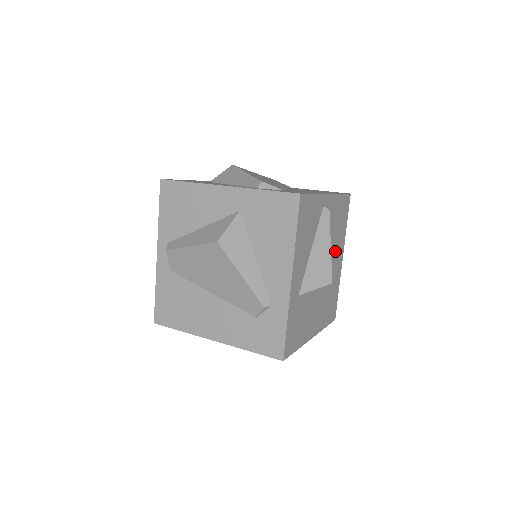
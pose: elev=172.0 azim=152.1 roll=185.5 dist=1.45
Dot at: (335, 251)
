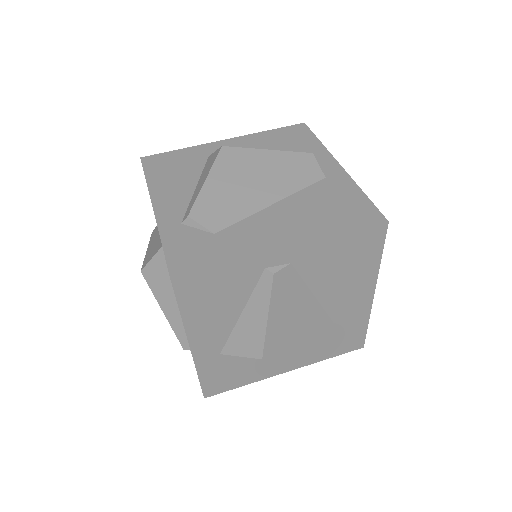
Dot at: (338, 294)
